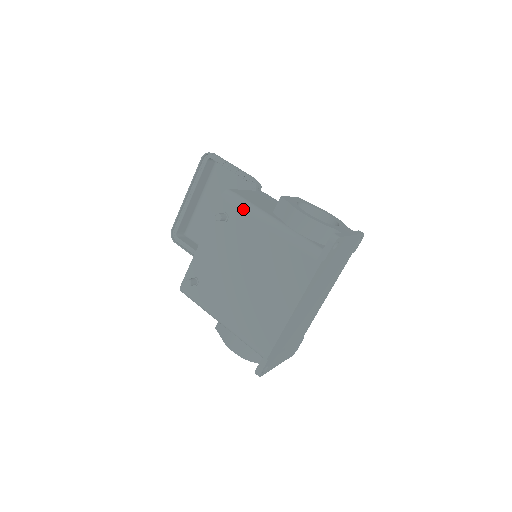
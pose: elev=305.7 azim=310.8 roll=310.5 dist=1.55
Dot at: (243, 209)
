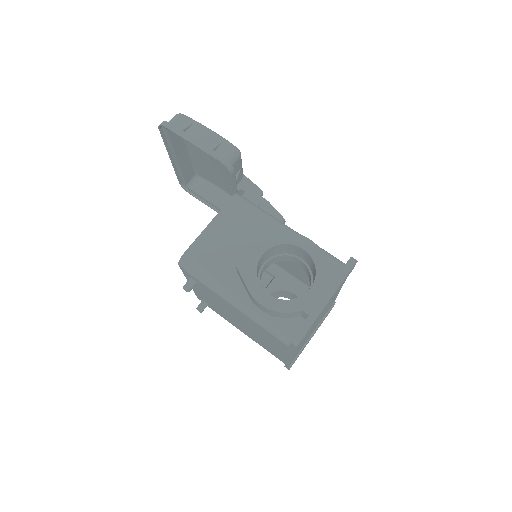
Dot at: (204, 284)
